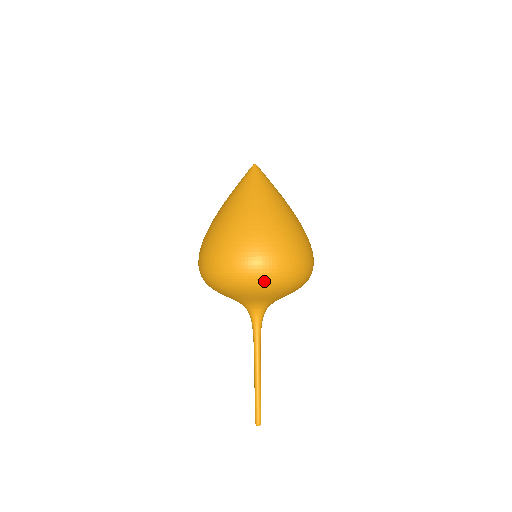
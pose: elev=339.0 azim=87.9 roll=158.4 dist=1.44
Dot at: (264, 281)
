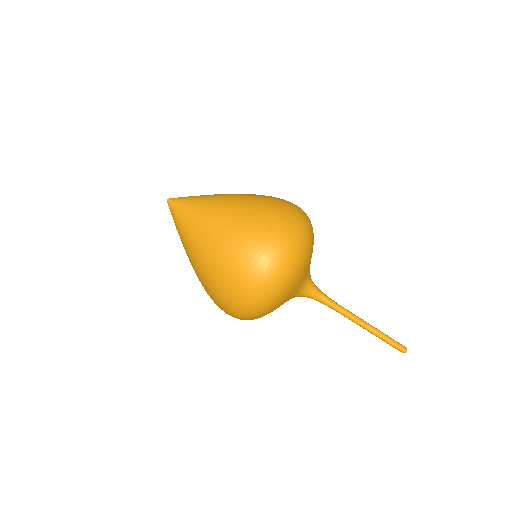
Dot at: (297, 259)
